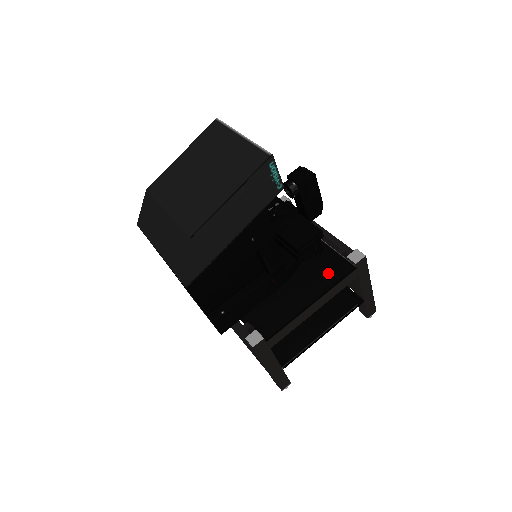
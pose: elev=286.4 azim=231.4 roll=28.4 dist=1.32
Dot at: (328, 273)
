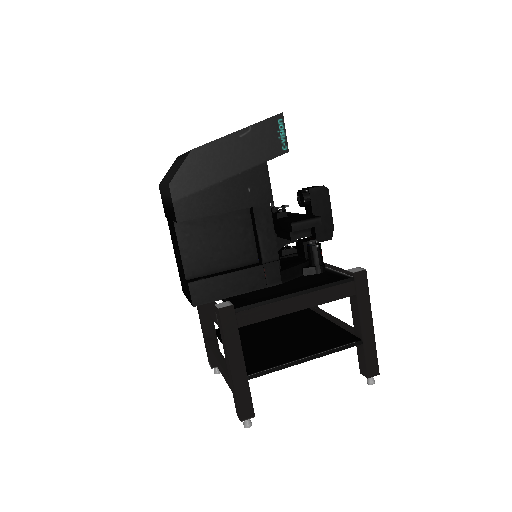
Dot at: (323, 280)
